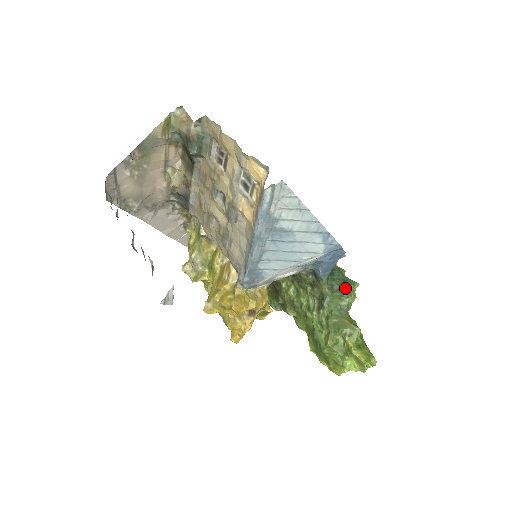
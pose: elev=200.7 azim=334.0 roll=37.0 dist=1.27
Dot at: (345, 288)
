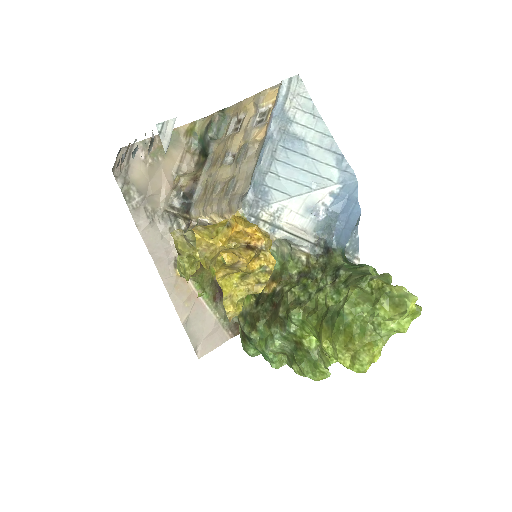
Dot at: (364, 264)
